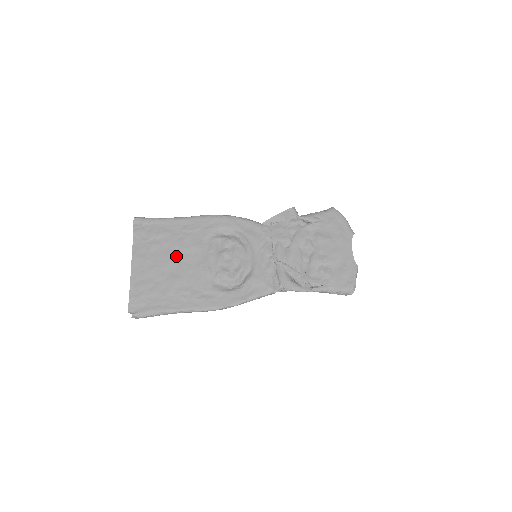
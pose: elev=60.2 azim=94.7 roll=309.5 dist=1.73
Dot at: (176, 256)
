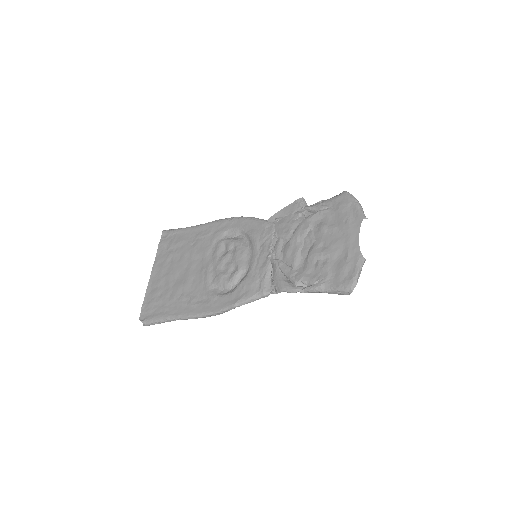
Dot at: (186, 263)
